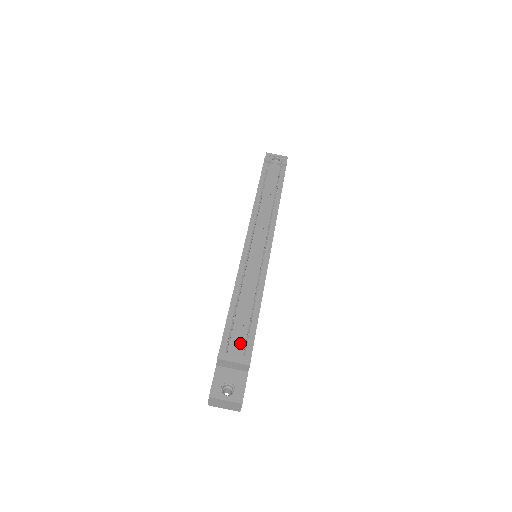
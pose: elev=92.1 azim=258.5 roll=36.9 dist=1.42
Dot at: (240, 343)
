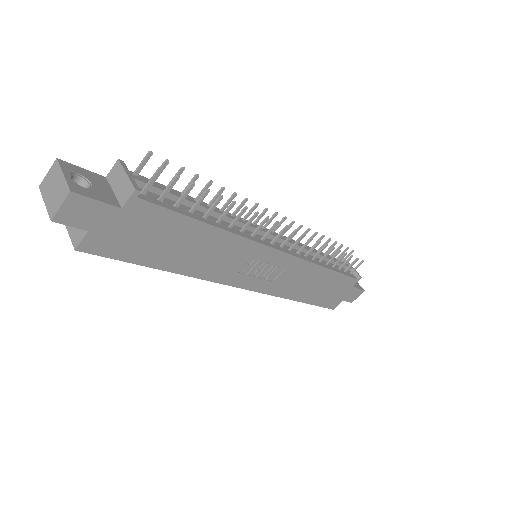
Dot at: (155, 193)
